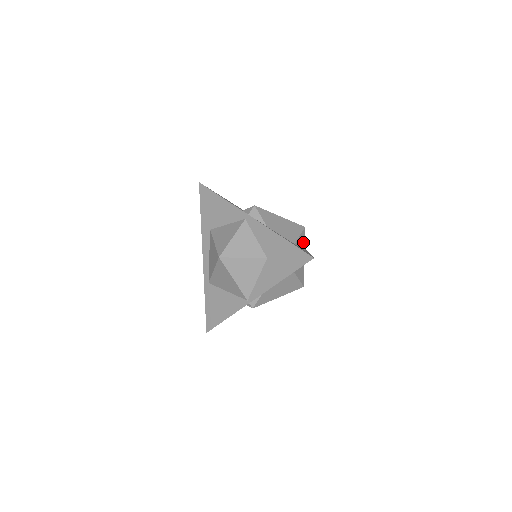
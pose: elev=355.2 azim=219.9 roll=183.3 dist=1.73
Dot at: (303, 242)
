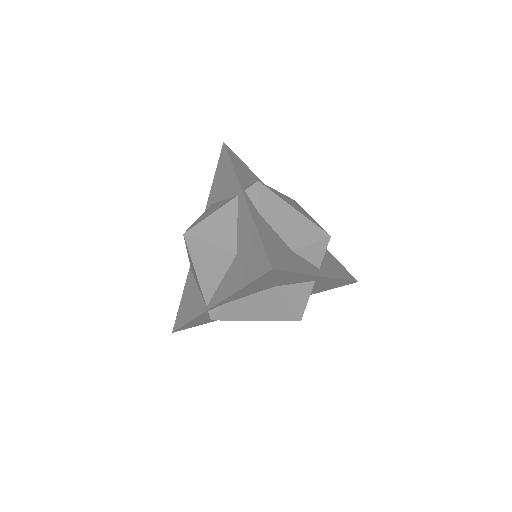
Dot at: (319, 256)
